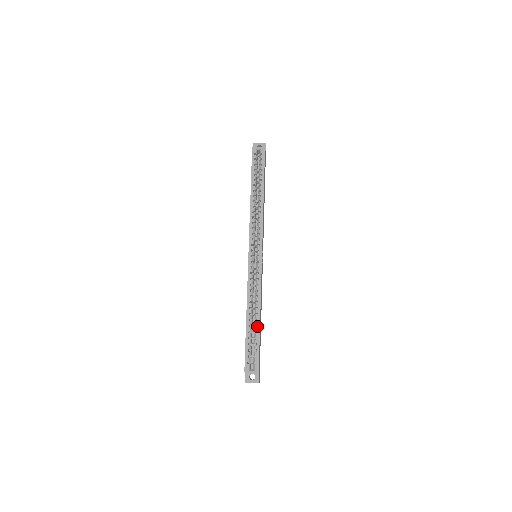
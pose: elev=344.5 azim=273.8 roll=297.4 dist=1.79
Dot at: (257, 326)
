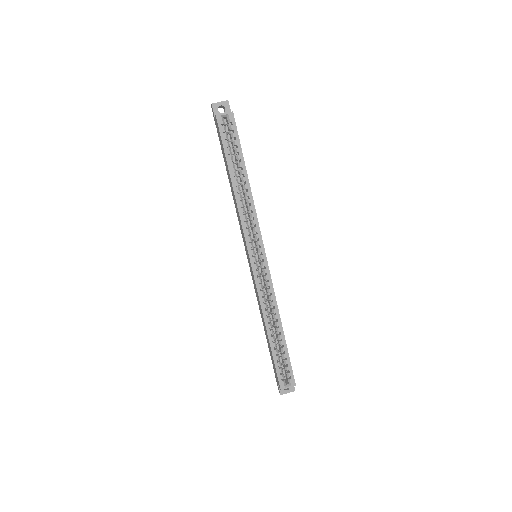
Dot at: (282, 340)
